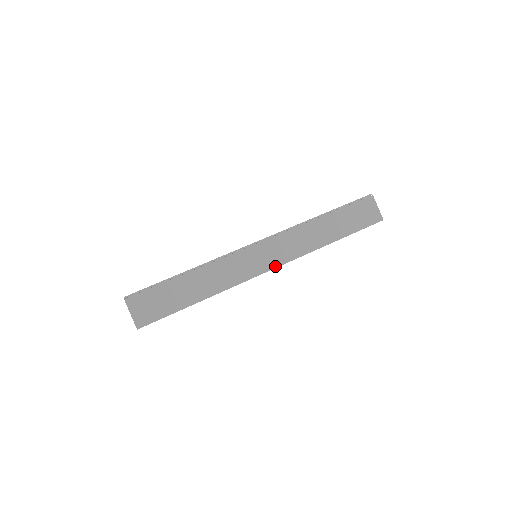
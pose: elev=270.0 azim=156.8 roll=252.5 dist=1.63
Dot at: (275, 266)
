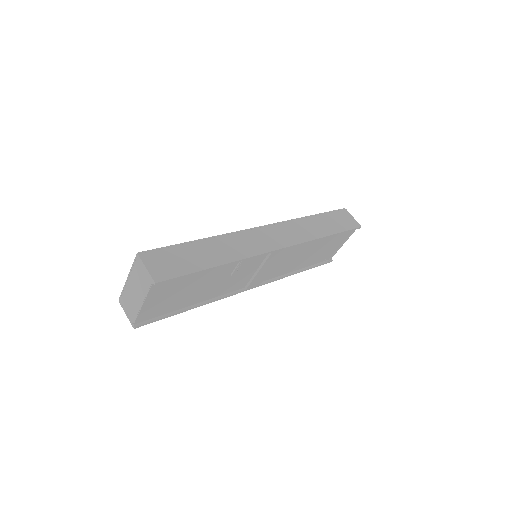
Dot at: (282, 247)
